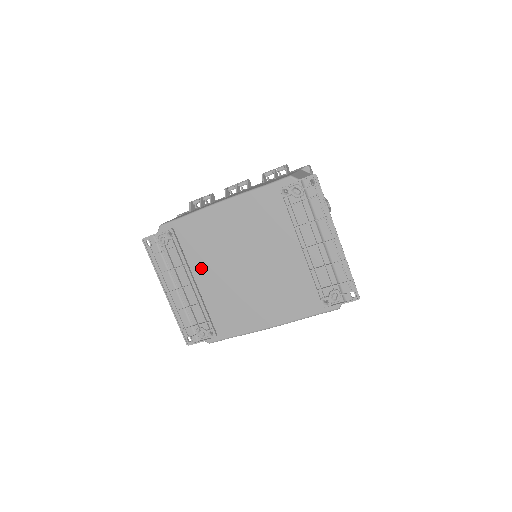
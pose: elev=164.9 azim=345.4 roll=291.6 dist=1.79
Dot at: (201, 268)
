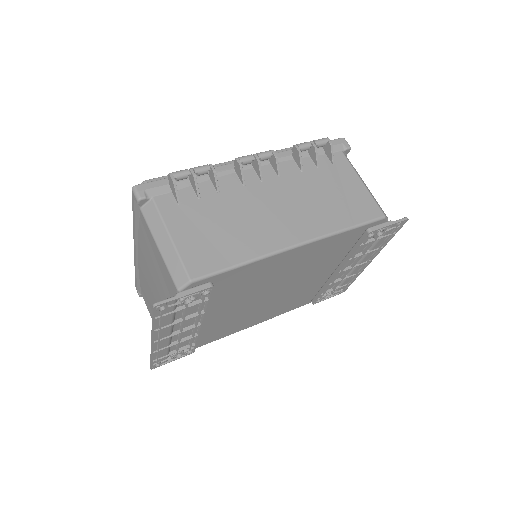
Dot at: (218, 307)
